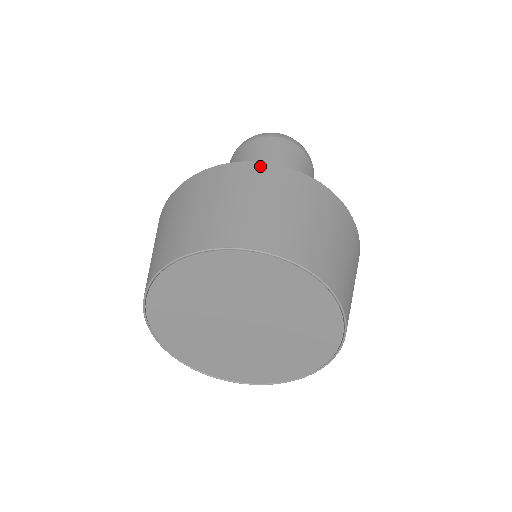
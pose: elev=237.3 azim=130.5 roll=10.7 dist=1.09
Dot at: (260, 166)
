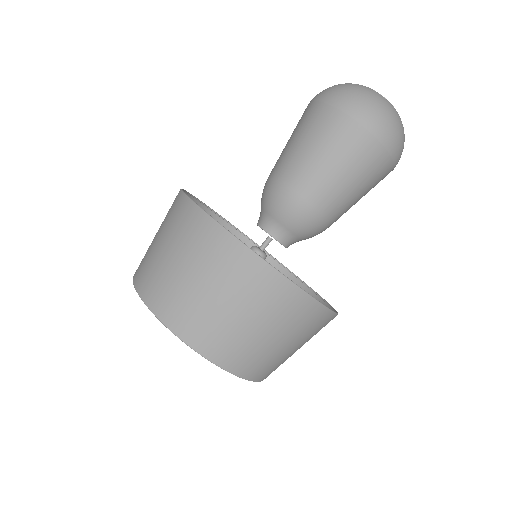
Dot at: (245, 255)
